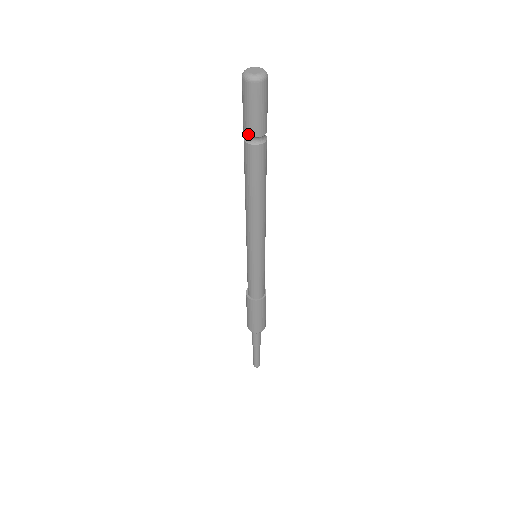
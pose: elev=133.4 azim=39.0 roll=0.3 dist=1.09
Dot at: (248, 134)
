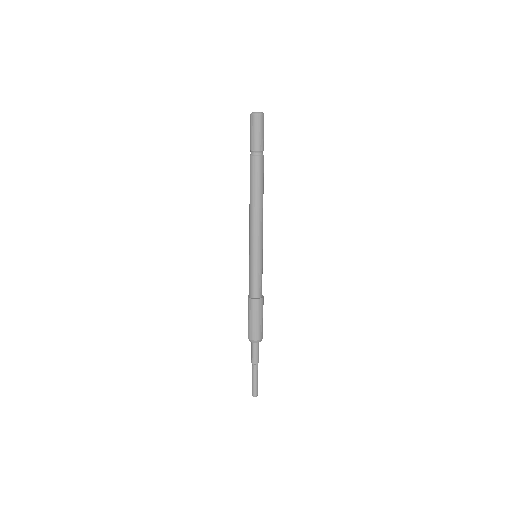
Dot at: (253, 149)
